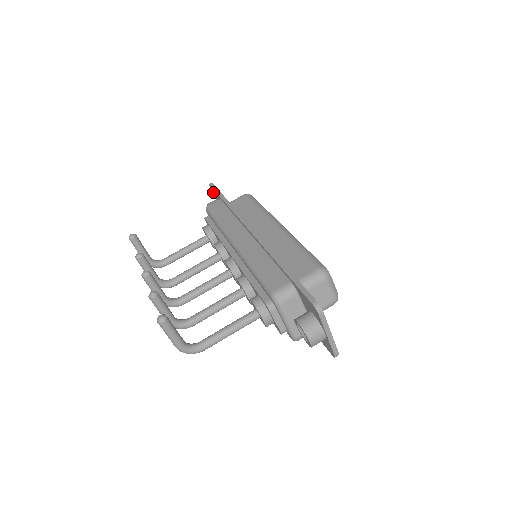
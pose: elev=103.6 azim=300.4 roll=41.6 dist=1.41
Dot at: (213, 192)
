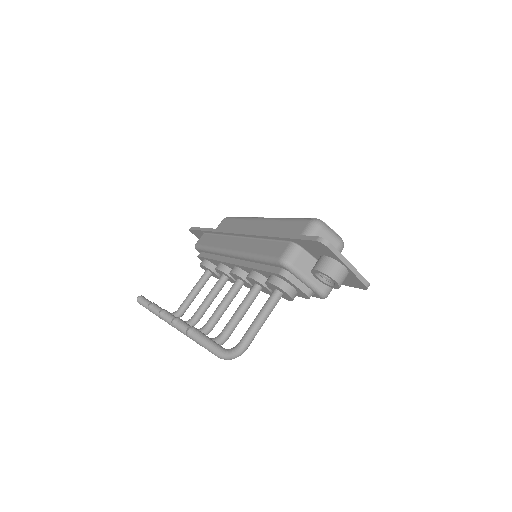
Dot at: (196, 235)
